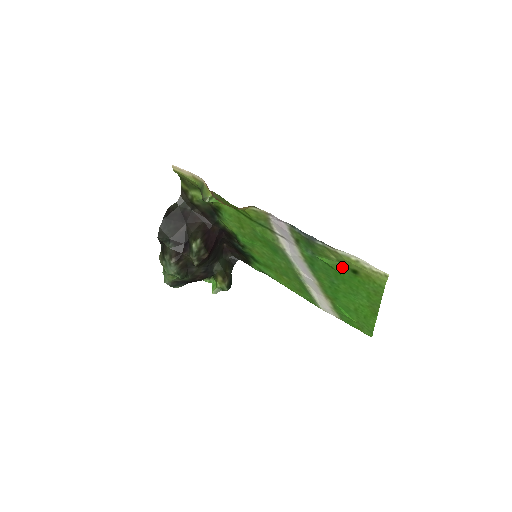
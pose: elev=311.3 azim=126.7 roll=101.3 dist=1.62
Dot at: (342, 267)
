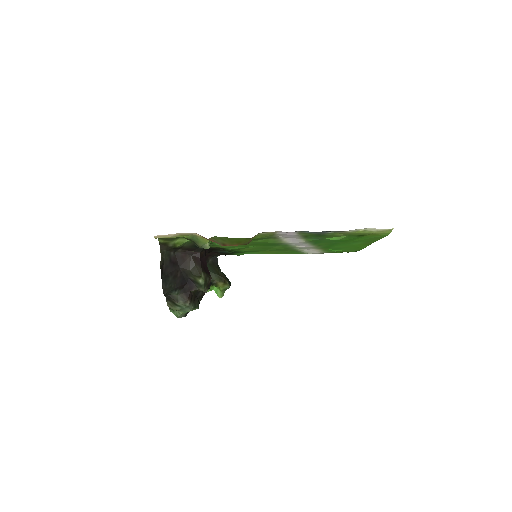
Dot at: (349, 237)
